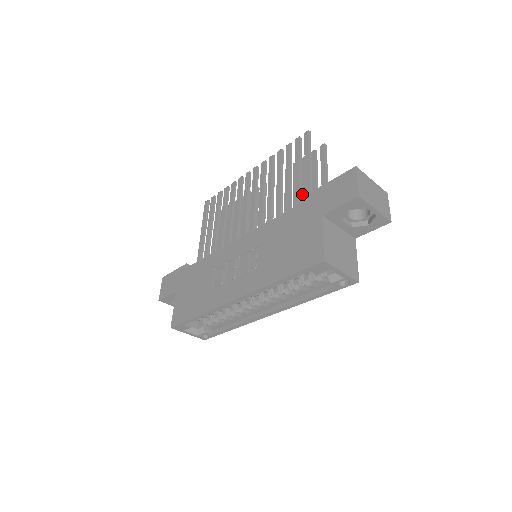
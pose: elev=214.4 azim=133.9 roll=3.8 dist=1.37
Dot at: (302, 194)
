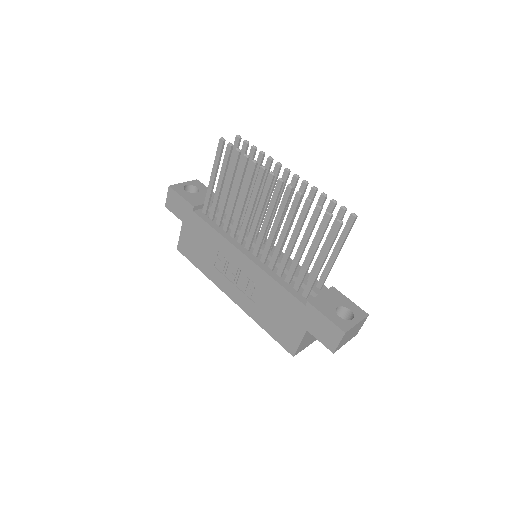
Dot at: occluded
